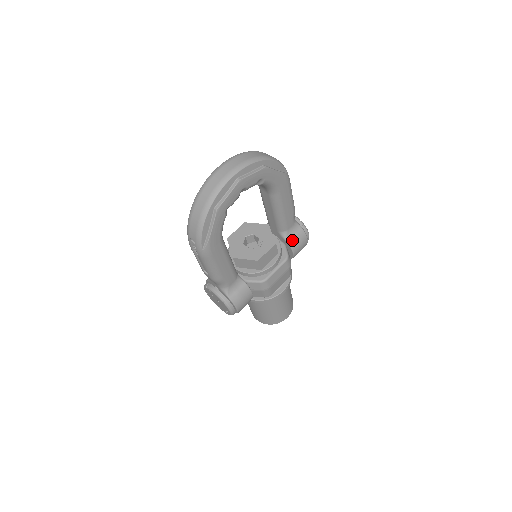
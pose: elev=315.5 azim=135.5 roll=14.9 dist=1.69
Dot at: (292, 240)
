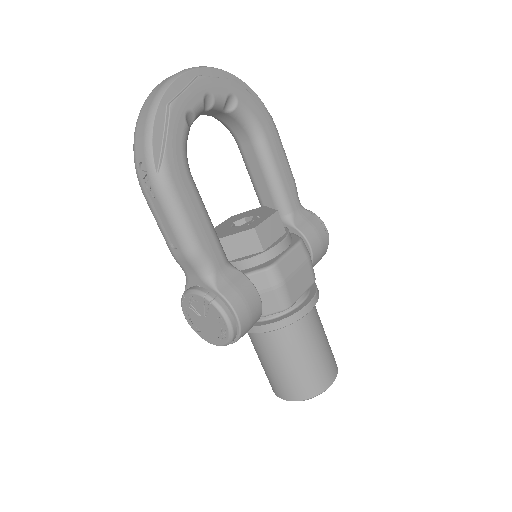
Dot at: (303, 227)
